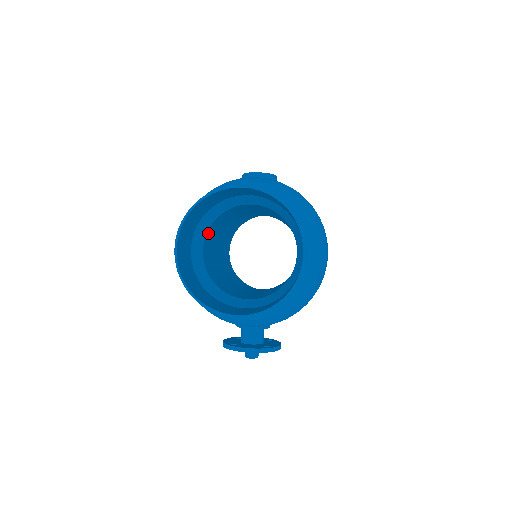
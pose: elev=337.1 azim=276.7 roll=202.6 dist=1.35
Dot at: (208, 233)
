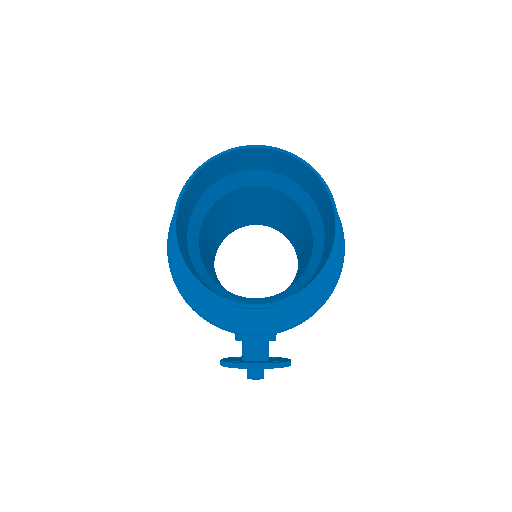
Dot at: (204, 222)
